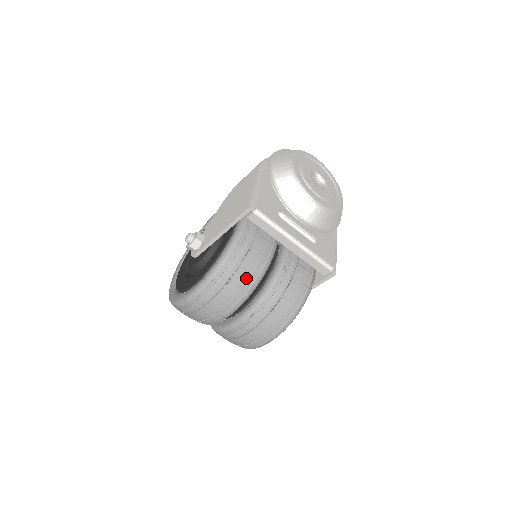
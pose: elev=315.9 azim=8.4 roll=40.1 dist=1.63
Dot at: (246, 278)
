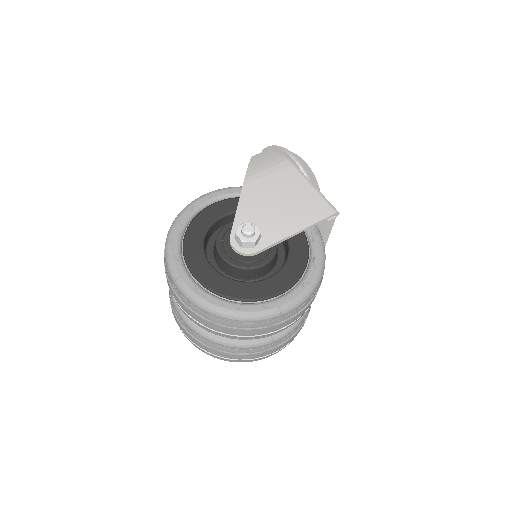
Dot at: occluded
